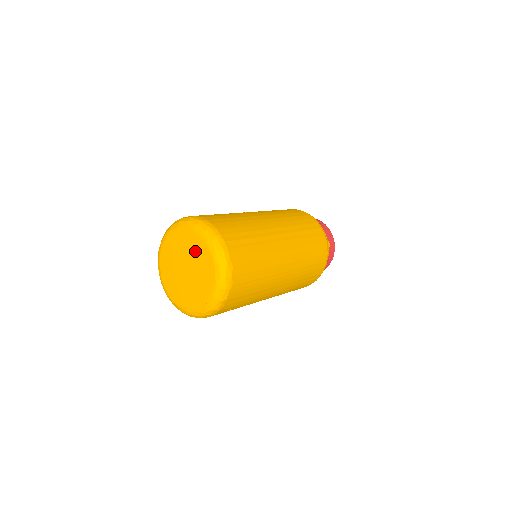
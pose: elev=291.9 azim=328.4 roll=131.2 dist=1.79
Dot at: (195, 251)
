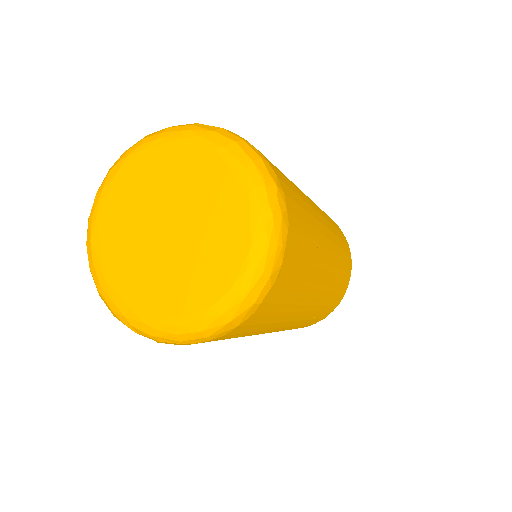
Dot at: (217, 224)
